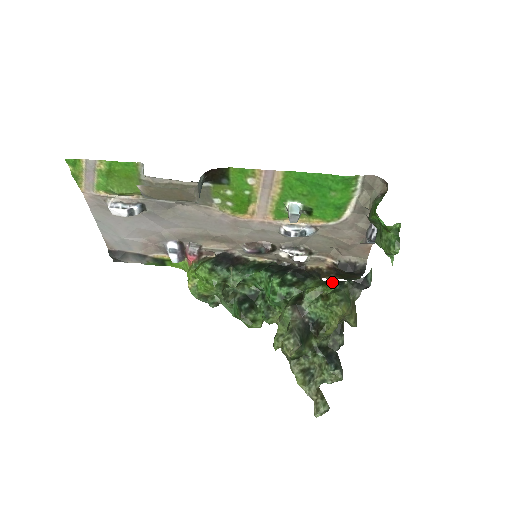
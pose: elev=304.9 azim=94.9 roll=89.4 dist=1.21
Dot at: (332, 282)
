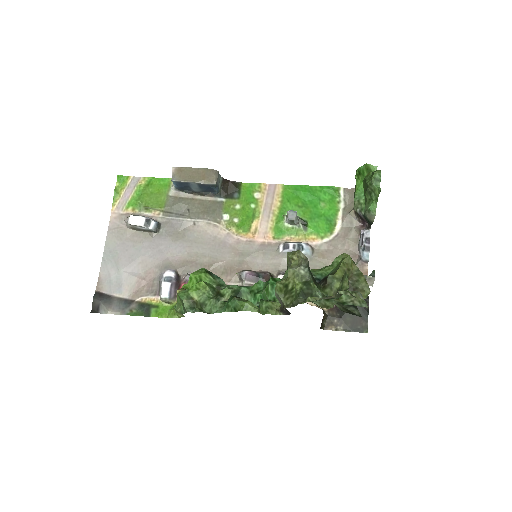
Dot at: occluded
